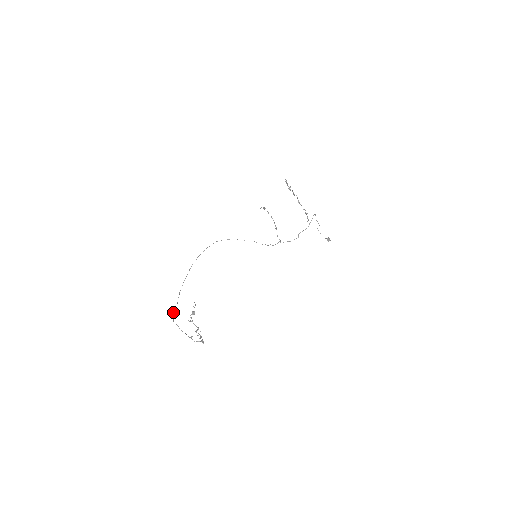
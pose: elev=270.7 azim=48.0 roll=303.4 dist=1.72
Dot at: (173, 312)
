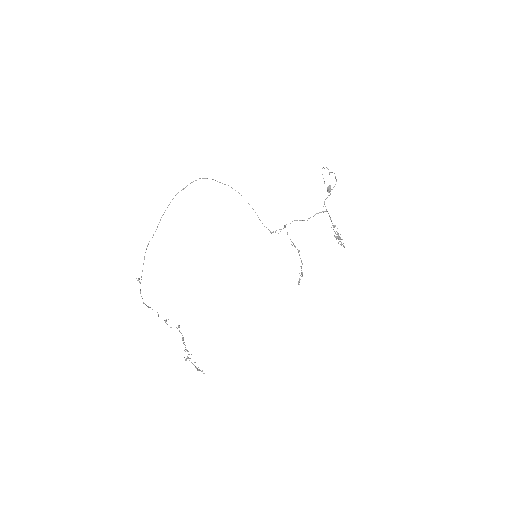
Dot at: occluded
